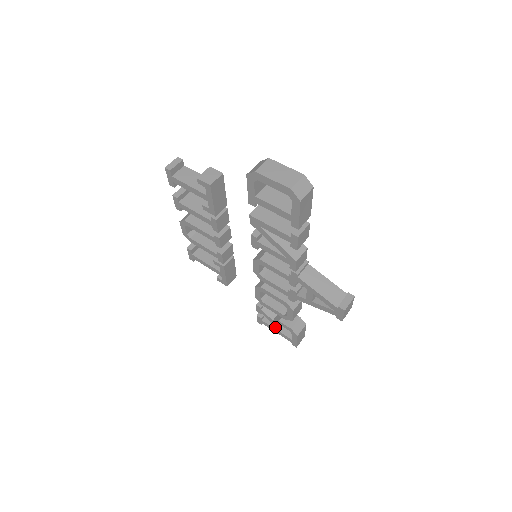
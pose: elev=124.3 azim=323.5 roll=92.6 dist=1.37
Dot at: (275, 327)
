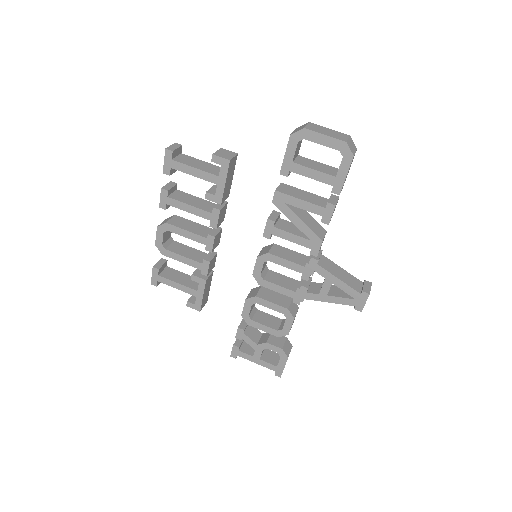
Dot at: (257, 355)
